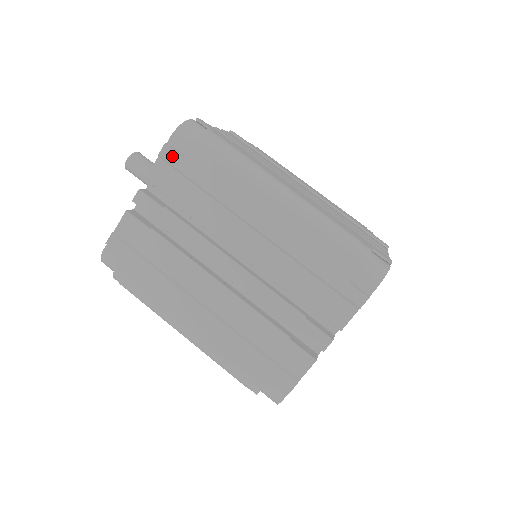
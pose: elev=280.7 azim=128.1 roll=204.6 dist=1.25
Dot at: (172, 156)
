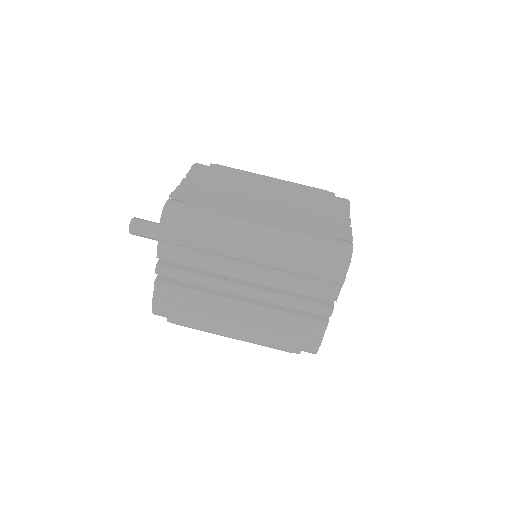
Dot at: (168, 237)
